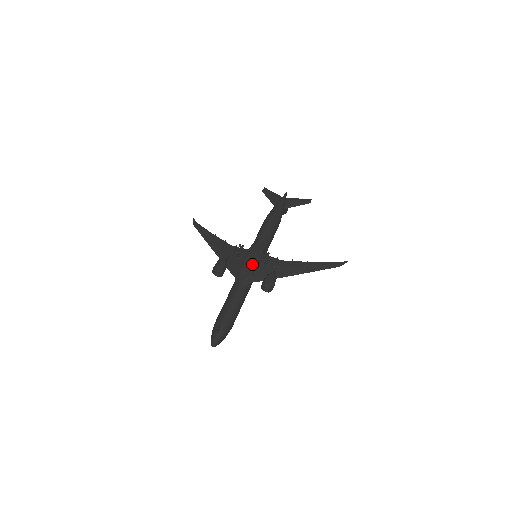
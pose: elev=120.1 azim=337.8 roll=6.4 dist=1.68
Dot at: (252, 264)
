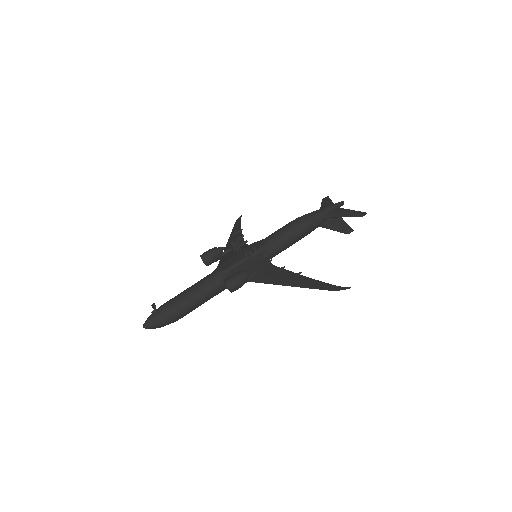
Dot at: (238, 259)
